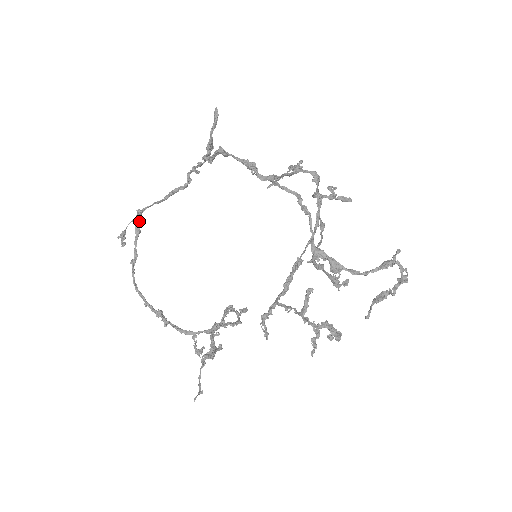
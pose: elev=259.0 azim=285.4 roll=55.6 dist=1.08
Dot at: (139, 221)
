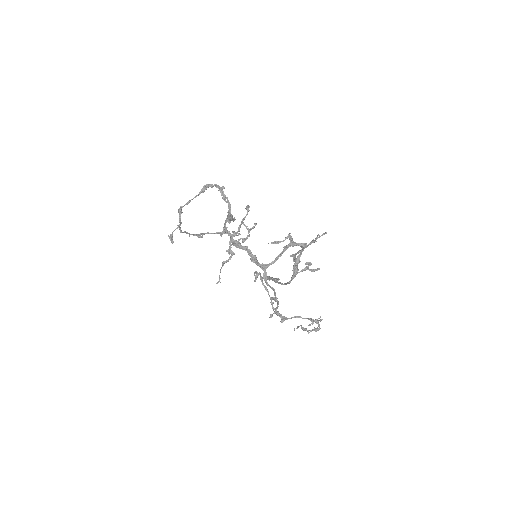
Dot at: occluded
